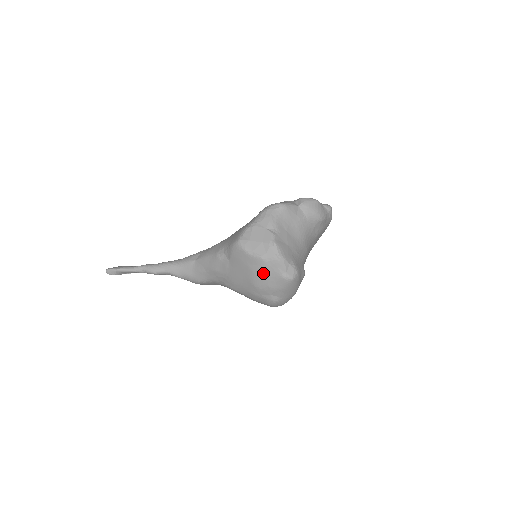
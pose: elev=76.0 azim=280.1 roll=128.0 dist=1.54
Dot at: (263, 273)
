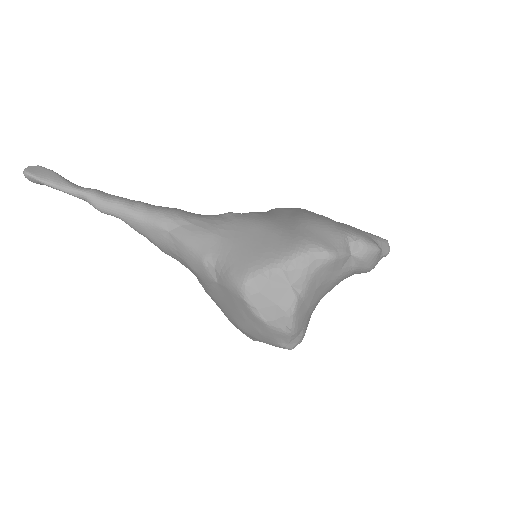
Dot at: (257, 330)
